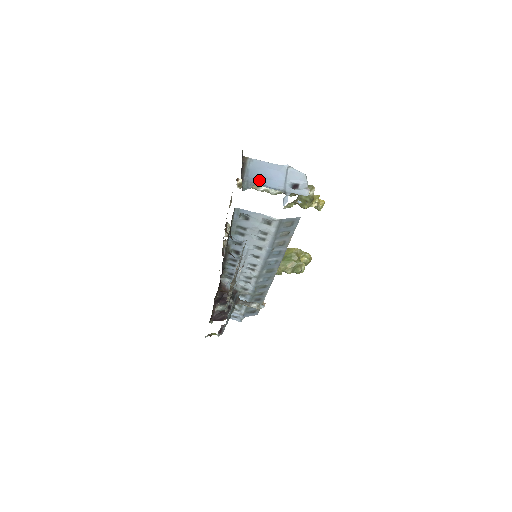
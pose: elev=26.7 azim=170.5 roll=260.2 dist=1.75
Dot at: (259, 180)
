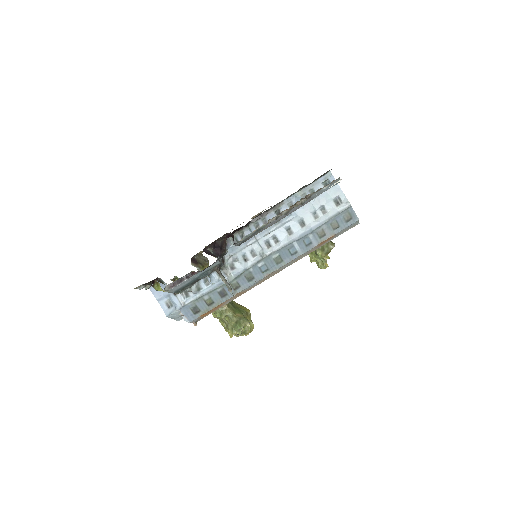
Dot at: occluded
